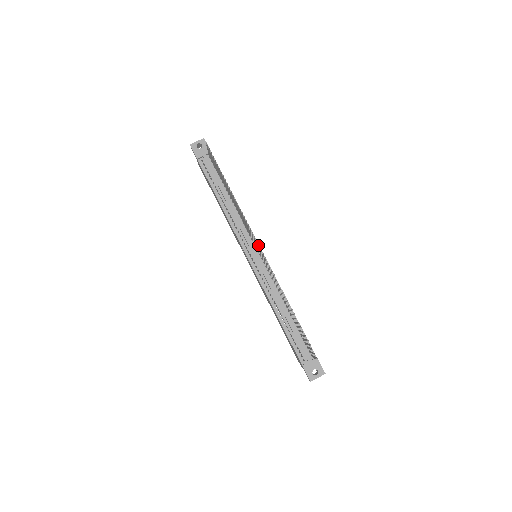
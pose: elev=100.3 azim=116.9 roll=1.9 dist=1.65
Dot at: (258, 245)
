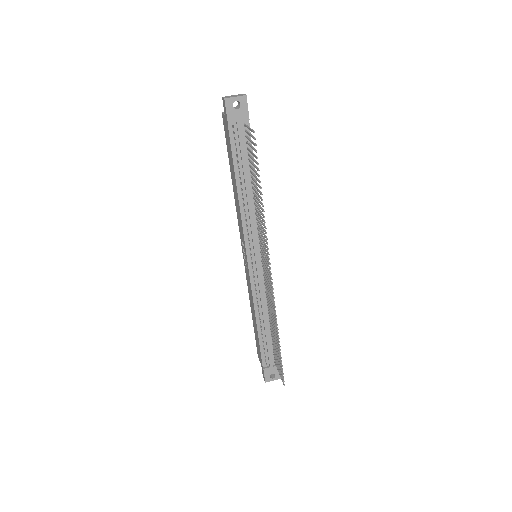
Dot at: (271, 274)
